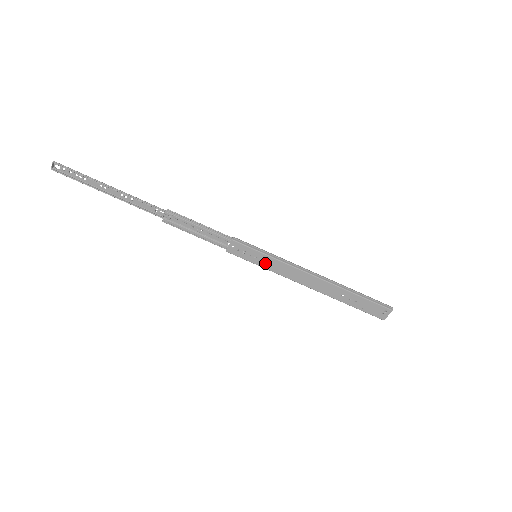
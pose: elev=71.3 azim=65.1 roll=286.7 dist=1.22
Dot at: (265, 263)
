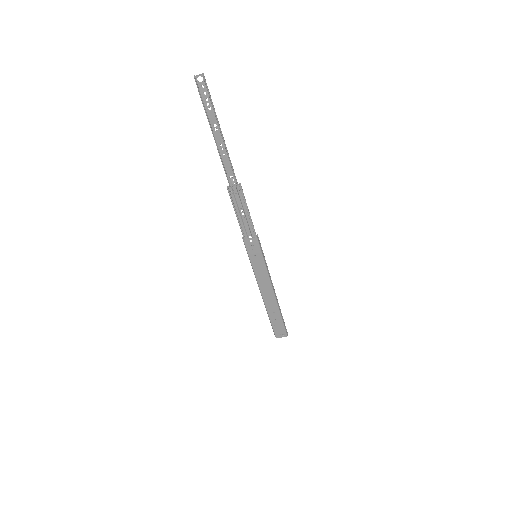
Dot at: (257, 265)
